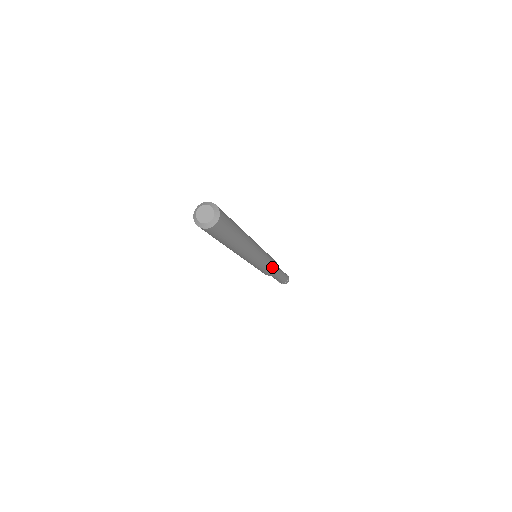
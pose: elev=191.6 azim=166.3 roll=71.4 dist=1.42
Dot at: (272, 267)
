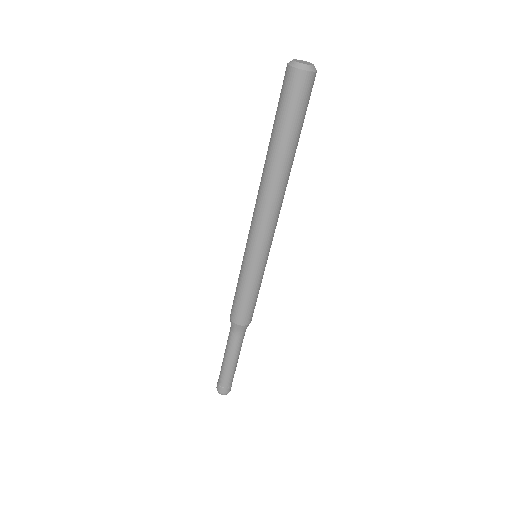
Dot at: (256, 300)
